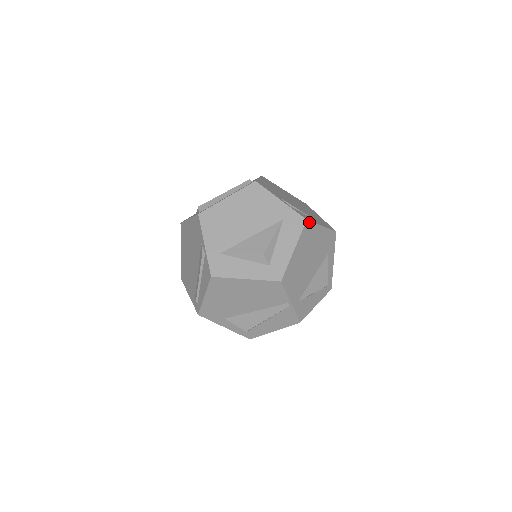
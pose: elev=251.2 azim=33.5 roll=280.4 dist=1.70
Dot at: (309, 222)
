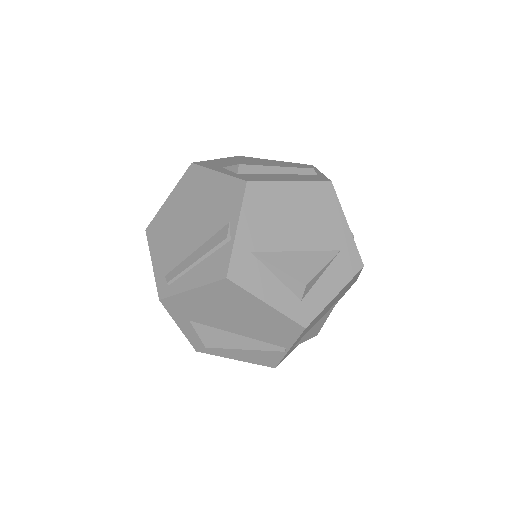
Dot at: (362, 268)
